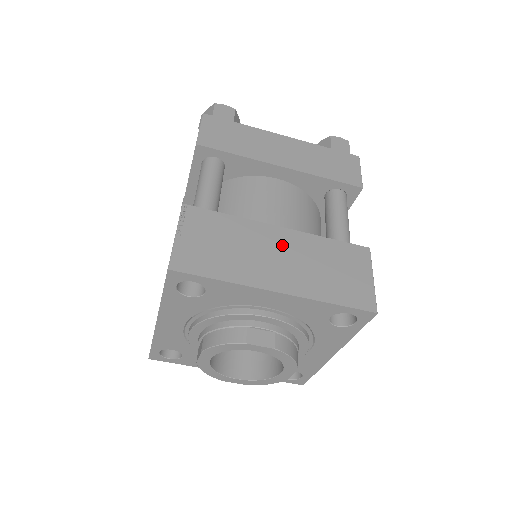
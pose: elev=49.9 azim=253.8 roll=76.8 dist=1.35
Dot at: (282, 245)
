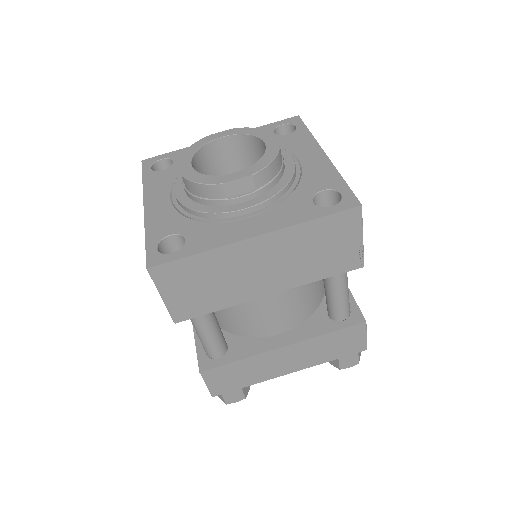
Dot at: occluded
